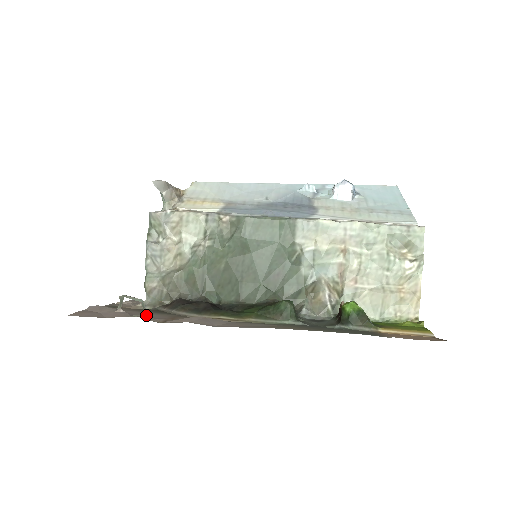
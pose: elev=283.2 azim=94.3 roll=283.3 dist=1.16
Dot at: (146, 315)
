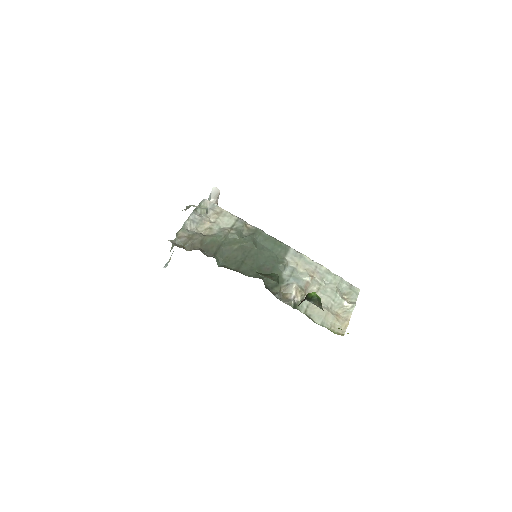
Dot at: occluded
